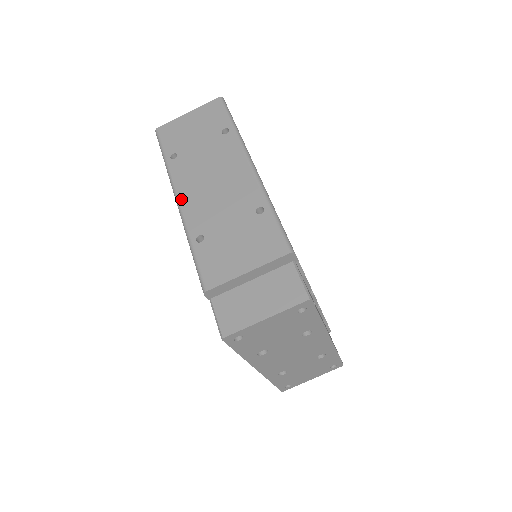
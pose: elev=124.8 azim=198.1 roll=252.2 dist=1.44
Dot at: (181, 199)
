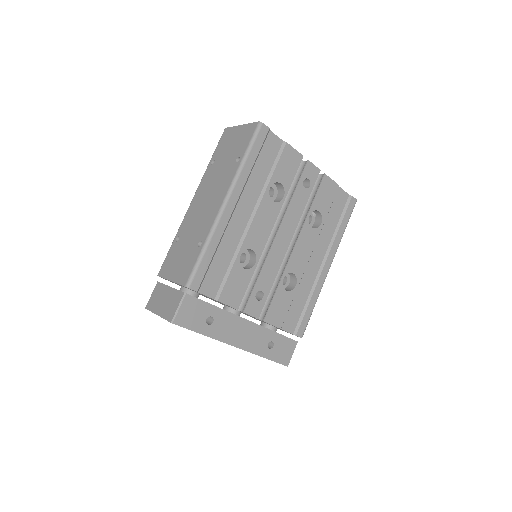
Dot at: (192, 202)
